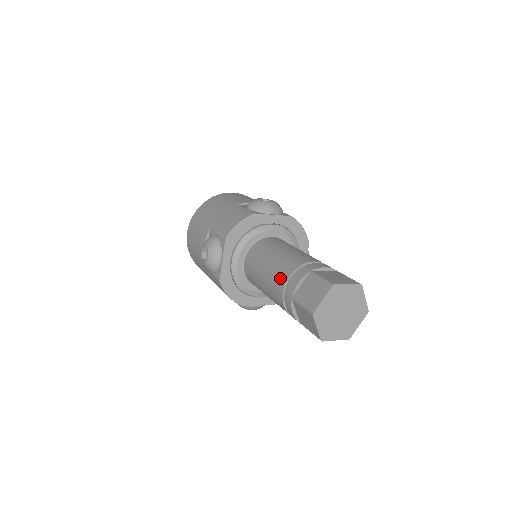
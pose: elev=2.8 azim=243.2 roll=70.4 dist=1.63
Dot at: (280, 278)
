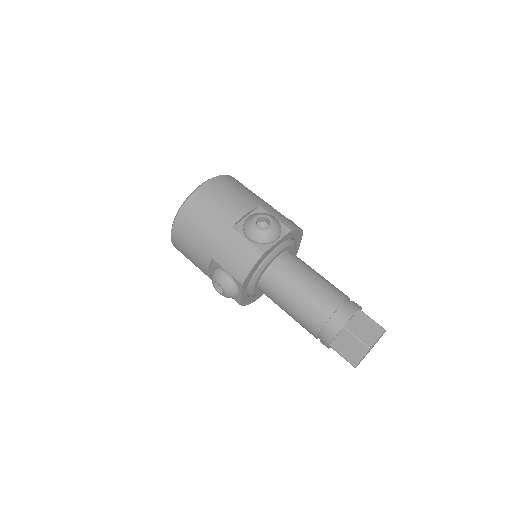
Dot at: (312, 325)
